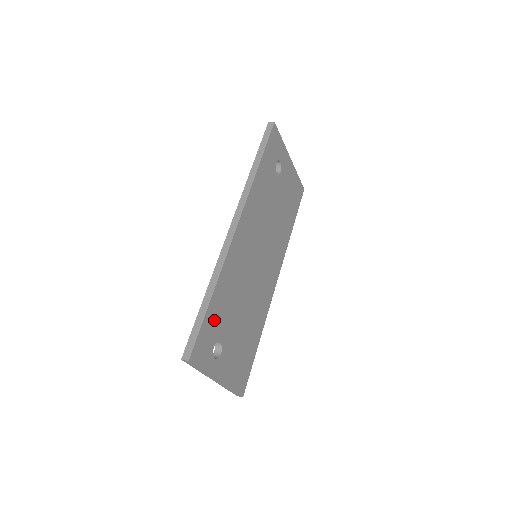
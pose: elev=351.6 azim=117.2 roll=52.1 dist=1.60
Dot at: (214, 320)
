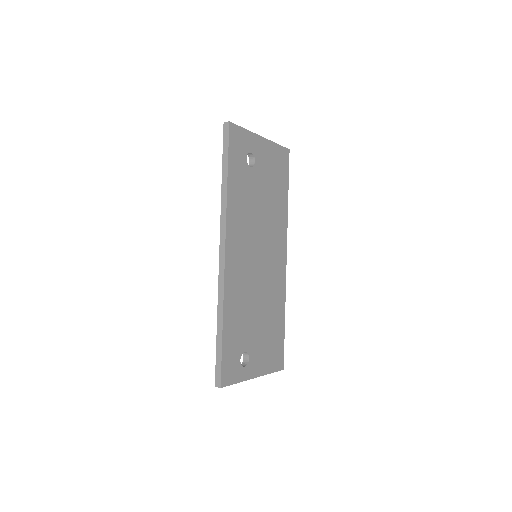
Dot at: (232, 342)
